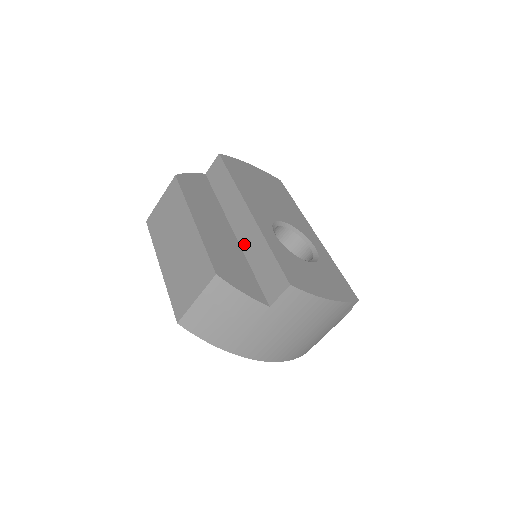
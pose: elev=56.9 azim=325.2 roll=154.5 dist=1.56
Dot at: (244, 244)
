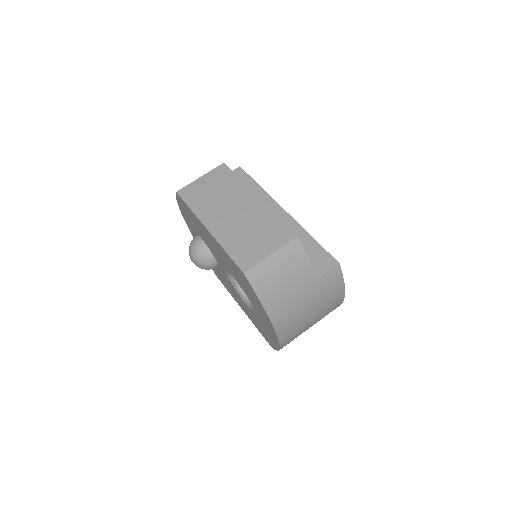
Dot at: occluded
